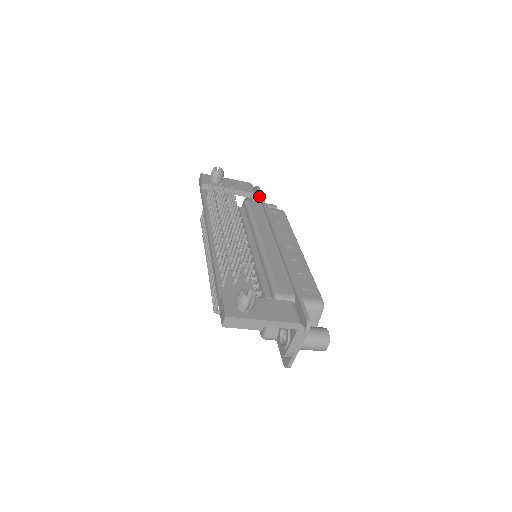
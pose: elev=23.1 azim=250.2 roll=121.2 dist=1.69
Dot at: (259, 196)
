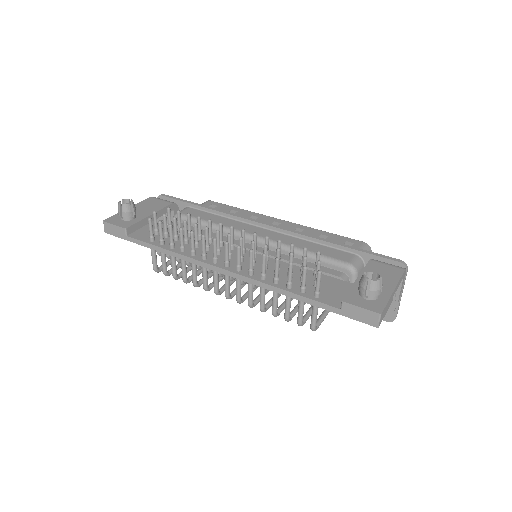
Dot at: (179, 202)
